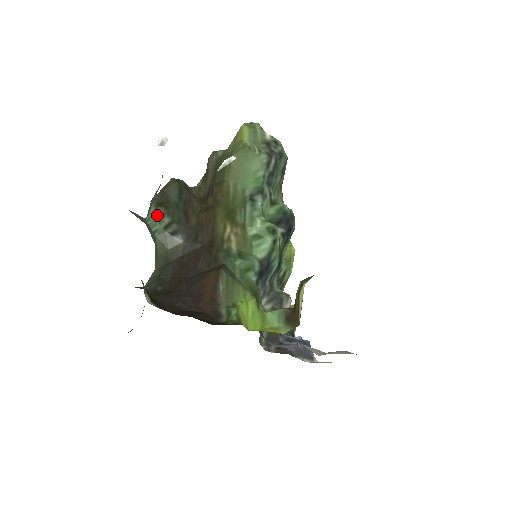
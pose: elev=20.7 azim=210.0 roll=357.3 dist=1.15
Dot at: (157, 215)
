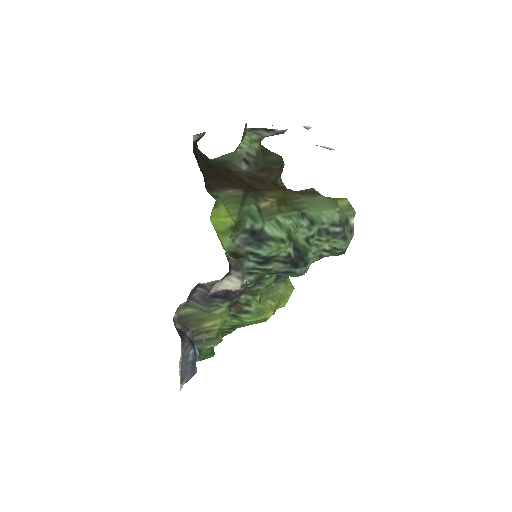
Dot at: (254, 143)
